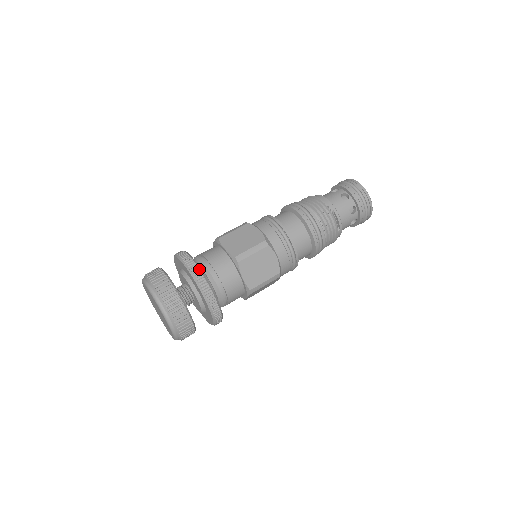
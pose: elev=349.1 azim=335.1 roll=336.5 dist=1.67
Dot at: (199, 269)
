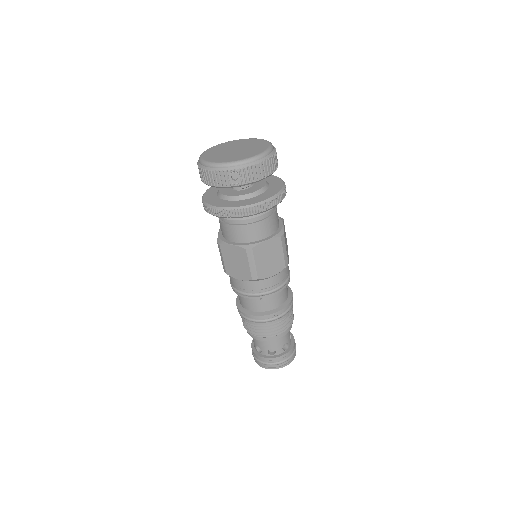
Dot at: occluded
